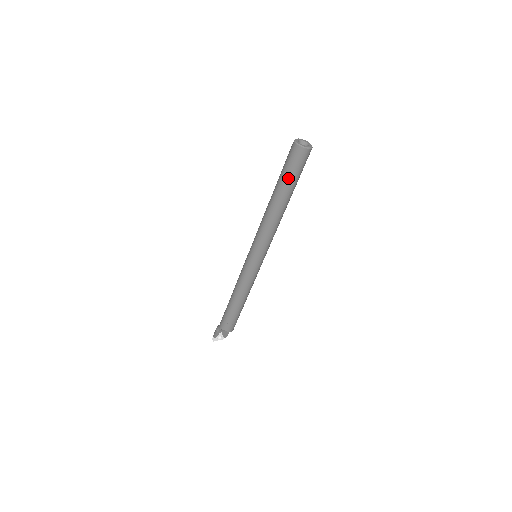
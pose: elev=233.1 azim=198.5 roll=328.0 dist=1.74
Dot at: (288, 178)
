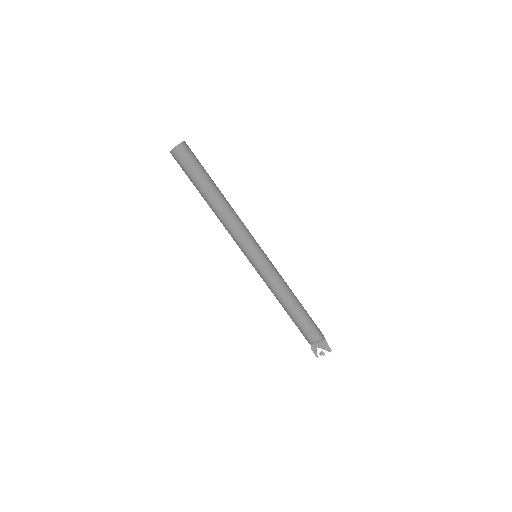
Dot at: (192, 179)
